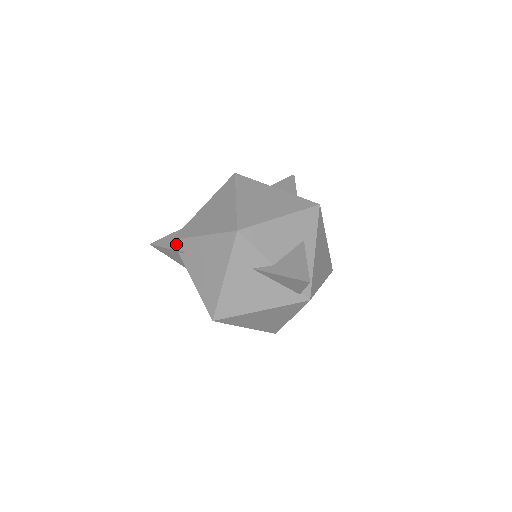
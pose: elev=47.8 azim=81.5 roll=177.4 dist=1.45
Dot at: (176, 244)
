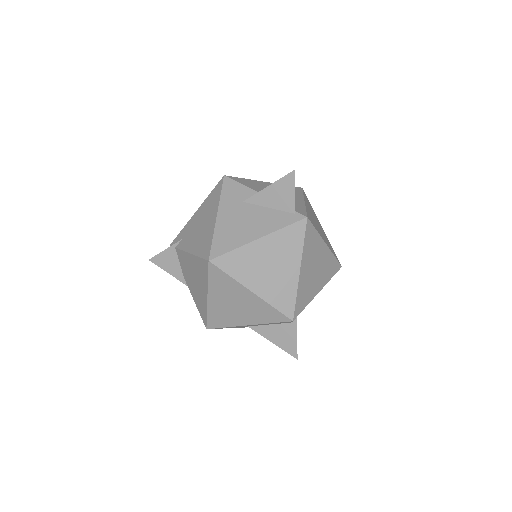
Dot at: (174, 243)
